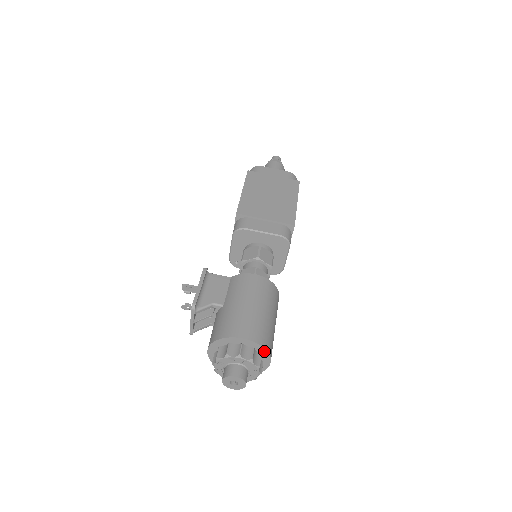
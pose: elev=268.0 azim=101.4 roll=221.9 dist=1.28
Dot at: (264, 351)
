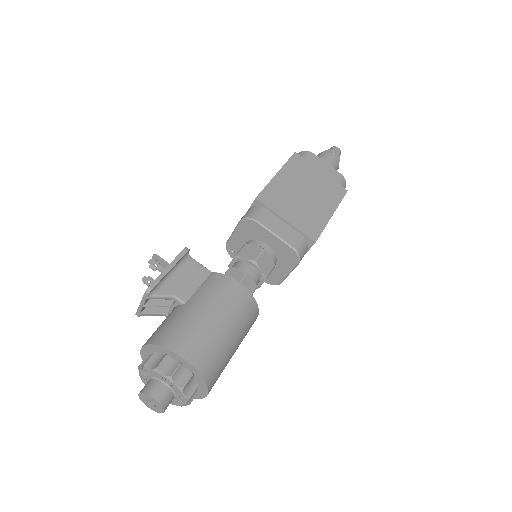
Dot at: (203, 382)
